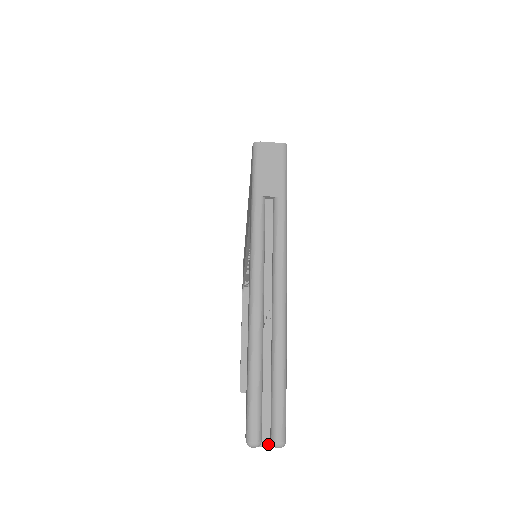
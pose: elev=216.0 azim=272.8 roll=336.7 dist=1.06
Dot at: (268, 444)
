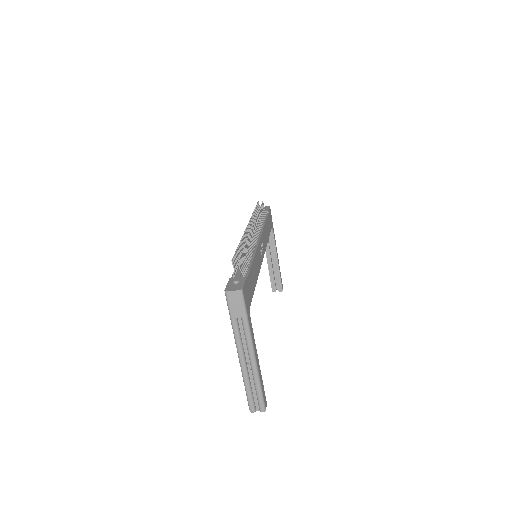
Dot at: (259, 410)
